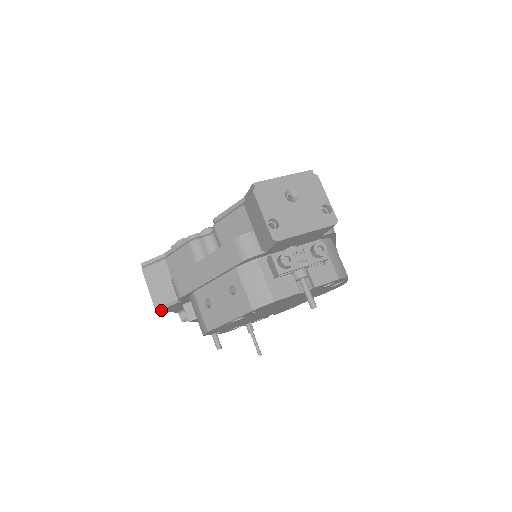
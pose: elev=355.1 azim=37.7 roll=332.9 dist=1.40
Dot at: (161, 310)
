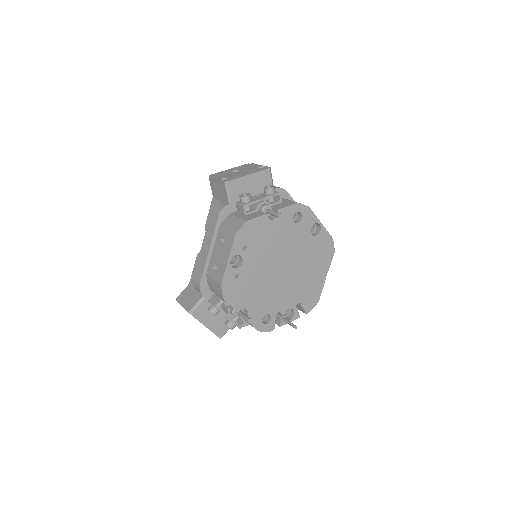
Dot at: (195, 315)
